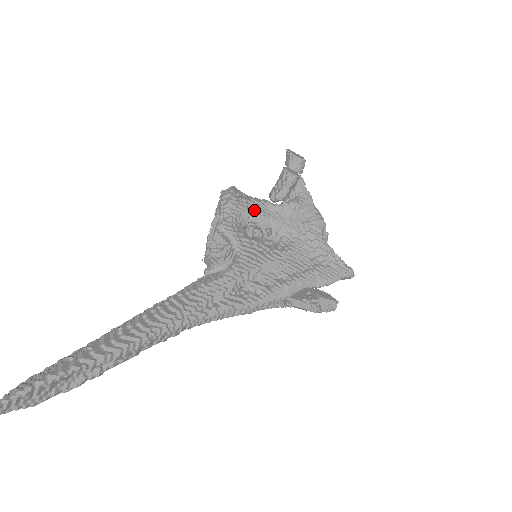
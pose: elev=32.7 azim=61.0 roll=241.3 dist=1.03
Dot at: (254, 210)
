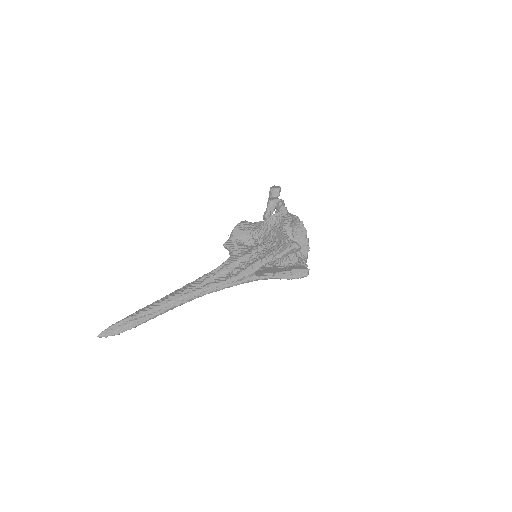
Dot at: (249, 229)
